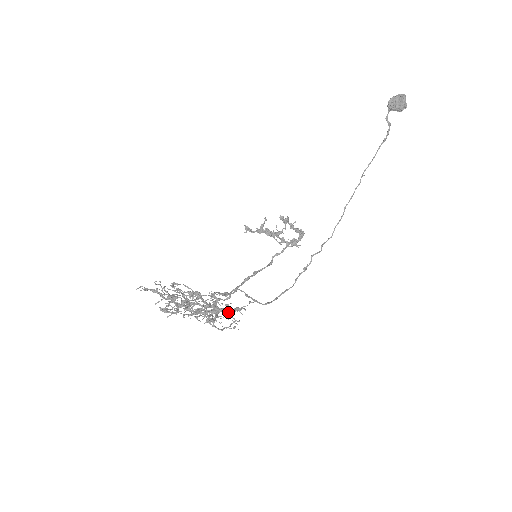
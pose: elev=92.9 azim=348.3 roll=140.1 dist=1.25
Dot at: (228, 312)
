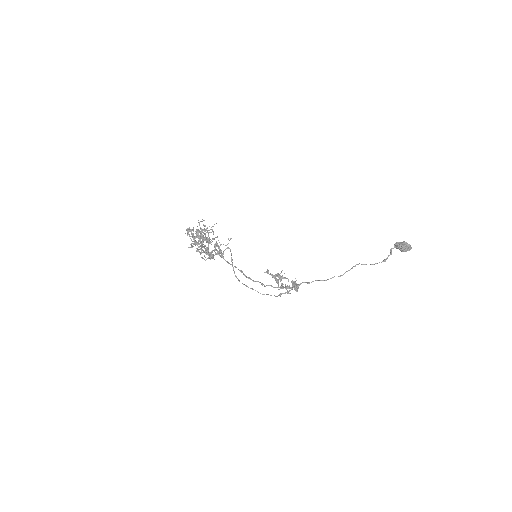
Dot at: (214, 255)
